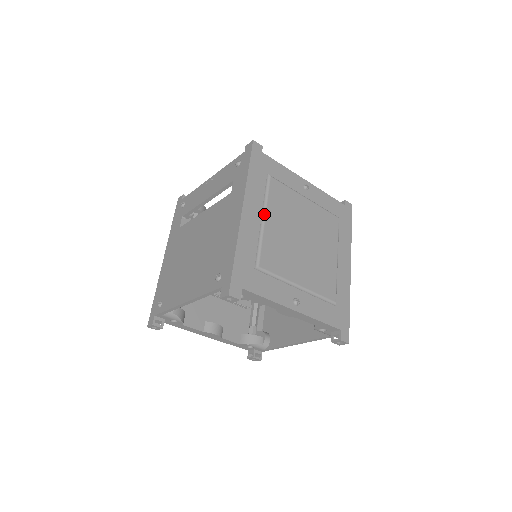
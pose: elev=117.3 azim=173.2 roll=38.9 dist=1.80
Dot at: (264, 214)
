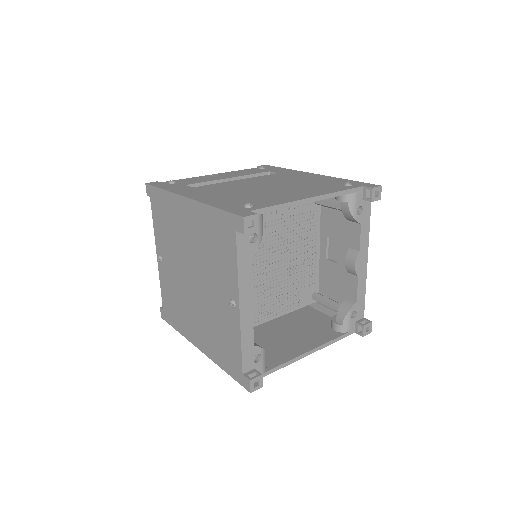
Dot at: occluded
